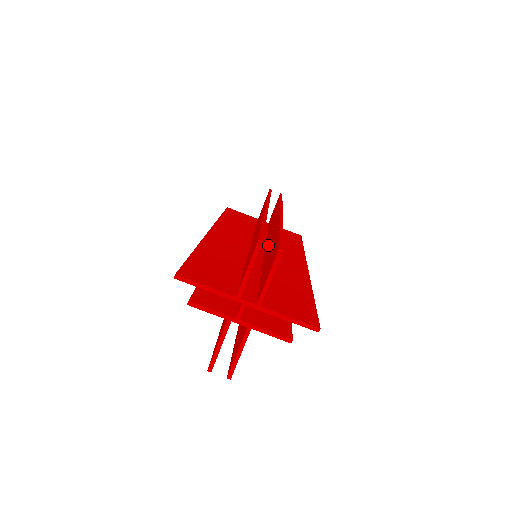
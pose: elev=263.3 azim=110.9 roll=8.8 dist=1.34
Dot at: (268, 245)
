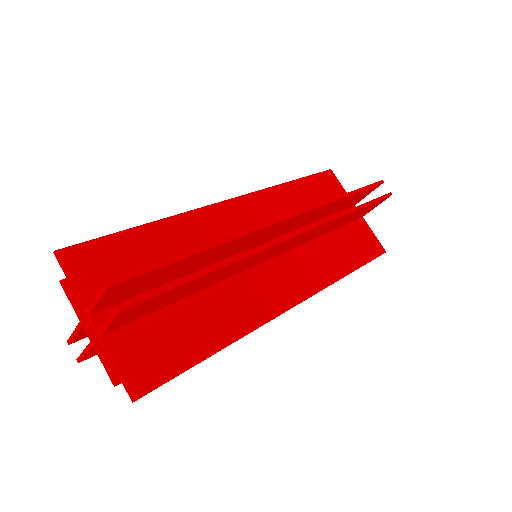
Dot at: occluded
